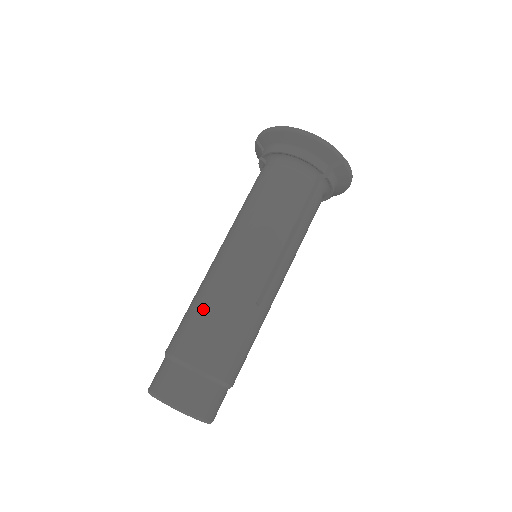
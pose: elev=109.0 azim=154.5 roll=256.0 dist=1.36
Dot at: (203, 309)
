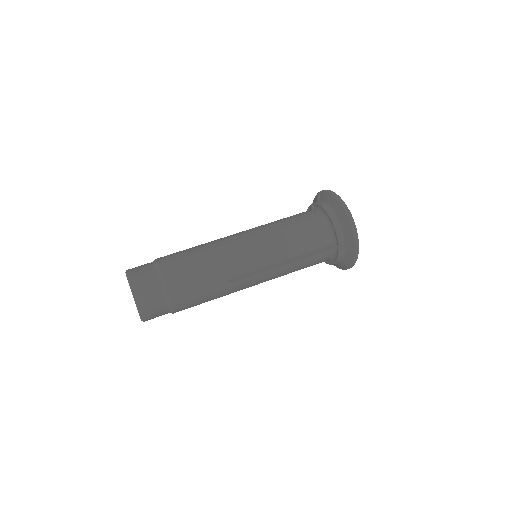
Dot at: (198, 255)
